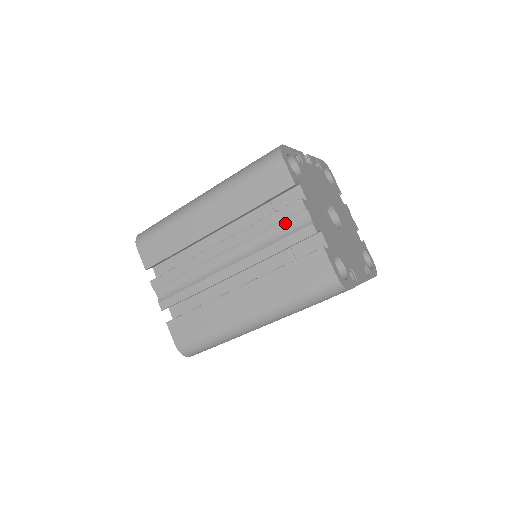
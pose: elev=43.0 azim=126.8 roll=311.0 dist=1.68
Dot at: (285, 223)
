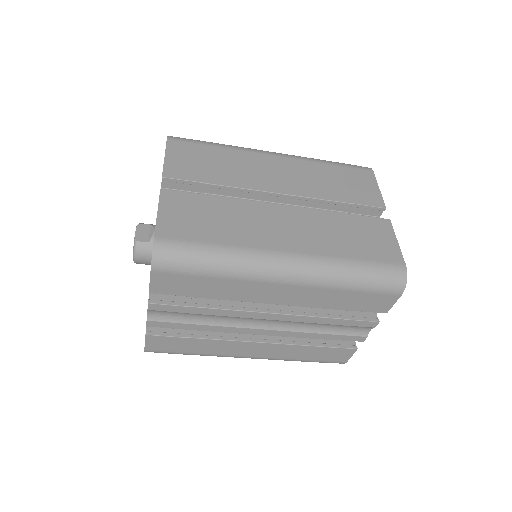
Dot at: (347, 326)
